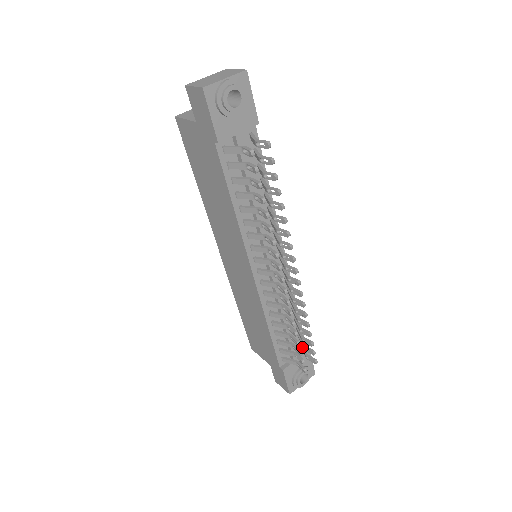
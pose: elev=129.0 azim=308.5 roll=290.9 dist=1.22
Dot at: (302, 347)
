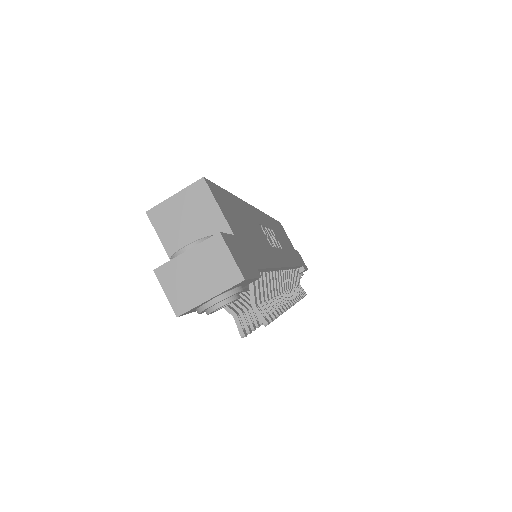
Dot at: occluded
